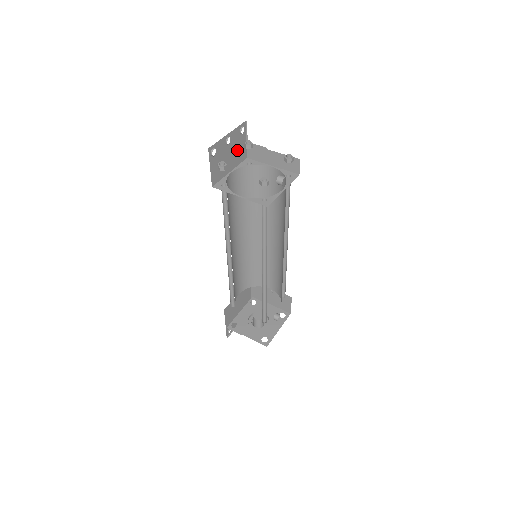
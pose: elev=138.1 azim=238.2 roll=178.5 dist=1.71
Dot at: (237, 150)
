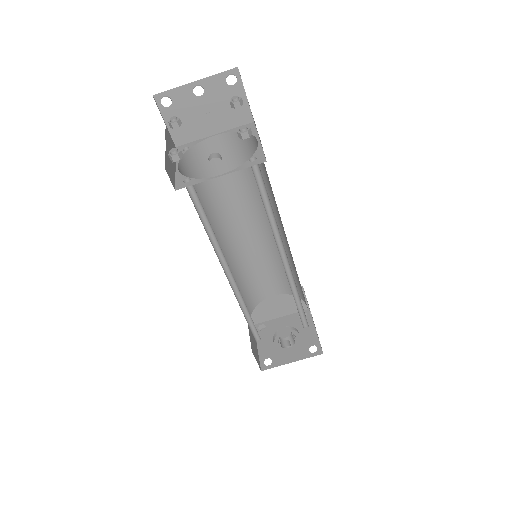
Dot at: (226, 107)
